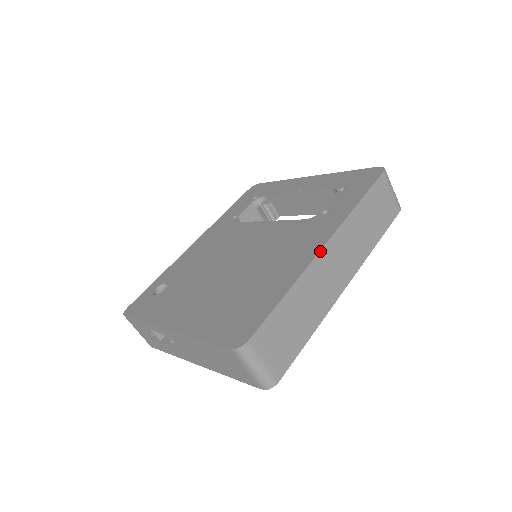
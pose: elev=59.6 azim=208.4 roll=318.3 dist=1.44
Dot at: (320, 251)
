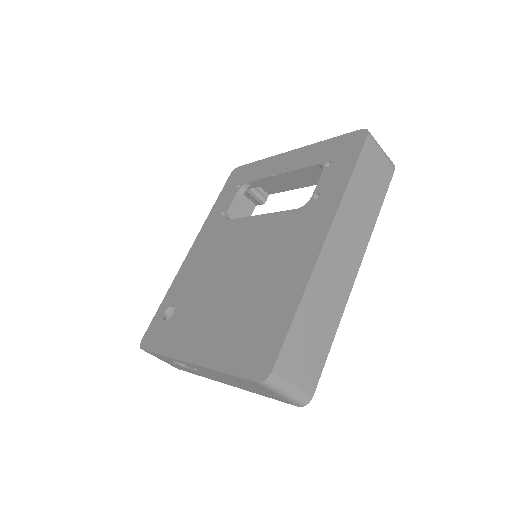
Dot at: (322, 249)
